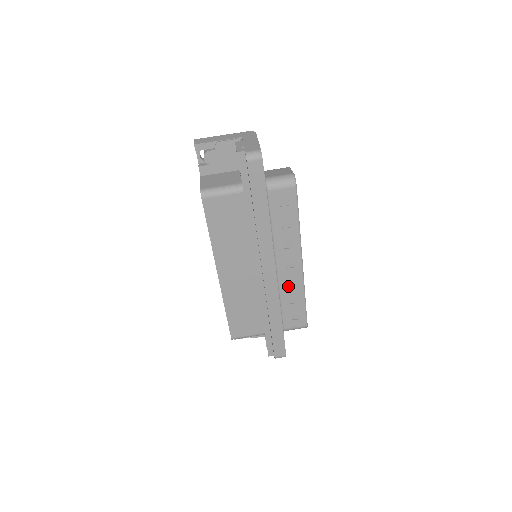
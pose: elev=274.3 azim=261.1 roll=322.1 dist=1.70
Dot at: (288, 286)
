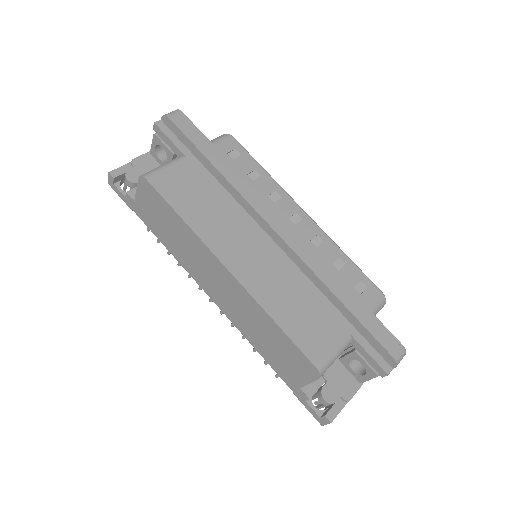
Dot at: (316, 248)
